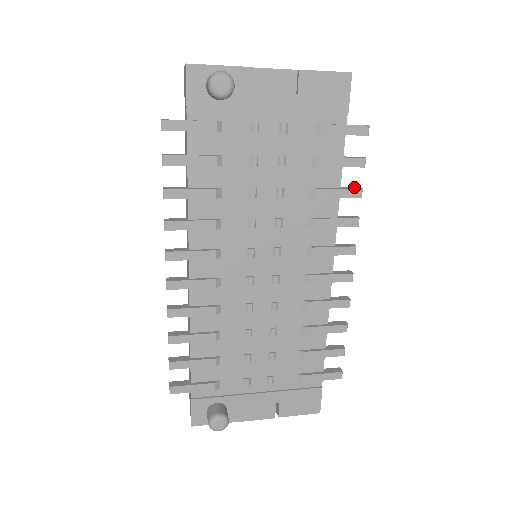
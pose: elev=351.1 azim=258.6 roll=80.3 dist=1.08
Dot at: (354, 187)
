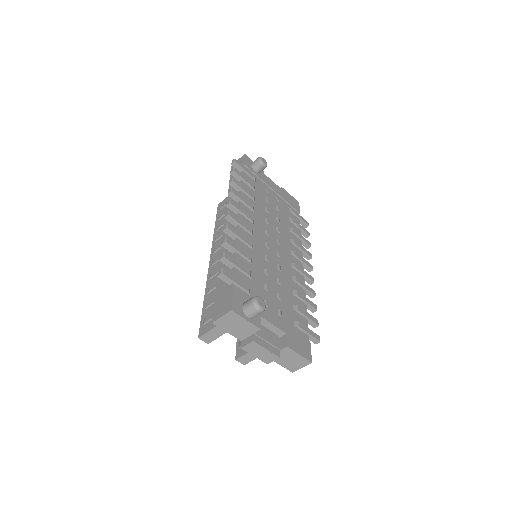
Dot at: occluded
